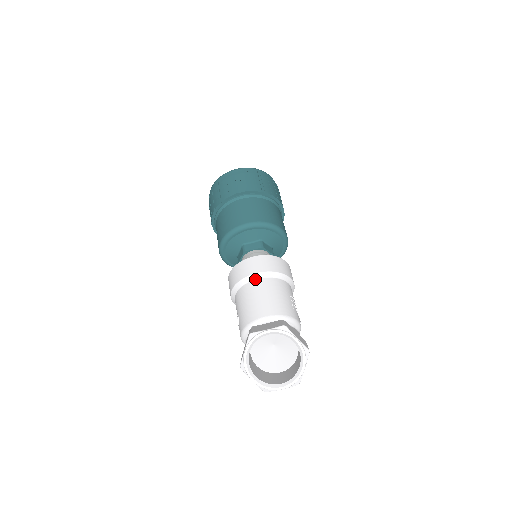
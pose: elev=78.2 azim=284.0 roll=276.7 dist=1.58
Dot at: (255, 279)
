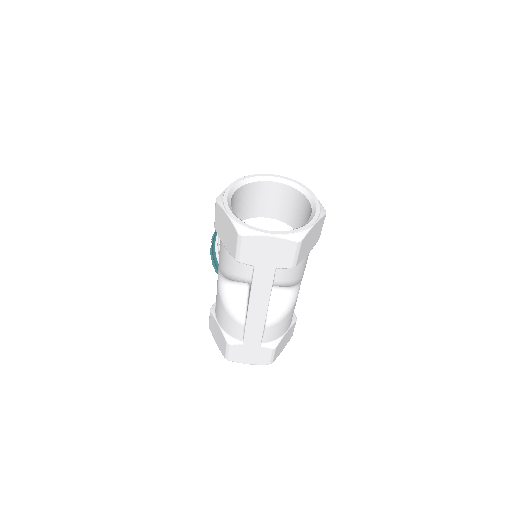
Dot at: occluded
